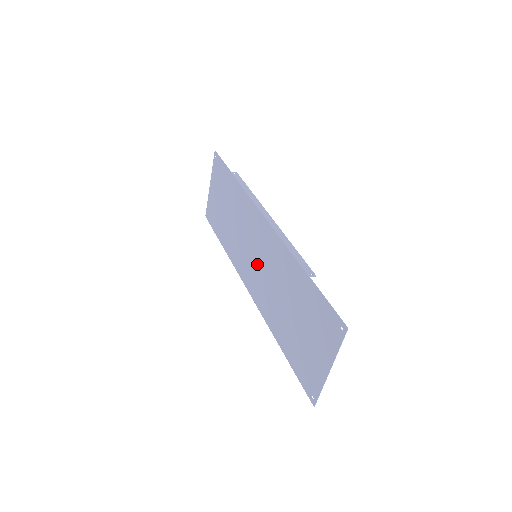
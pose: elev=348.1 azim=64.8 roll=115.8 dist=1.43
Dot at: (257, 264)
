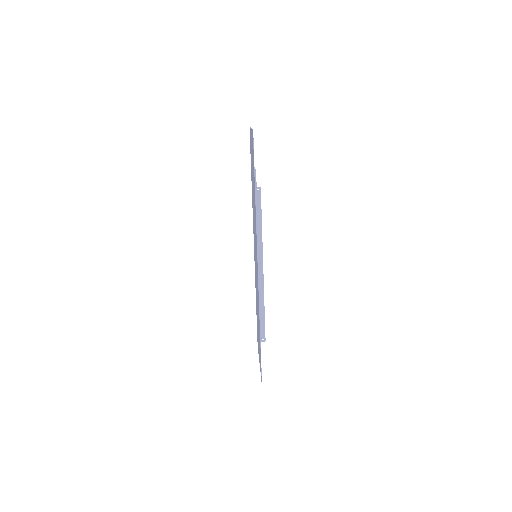
Dot at: (255, 260)
